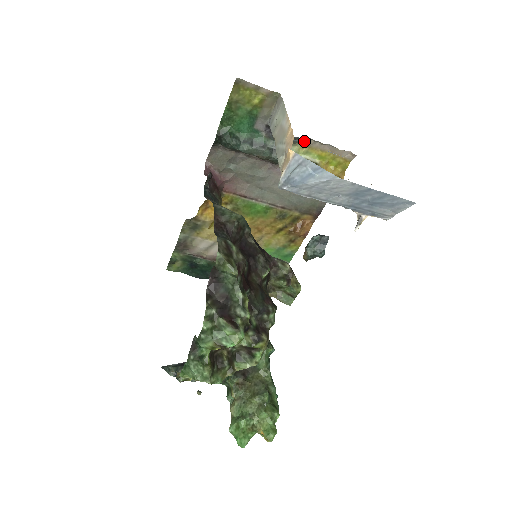
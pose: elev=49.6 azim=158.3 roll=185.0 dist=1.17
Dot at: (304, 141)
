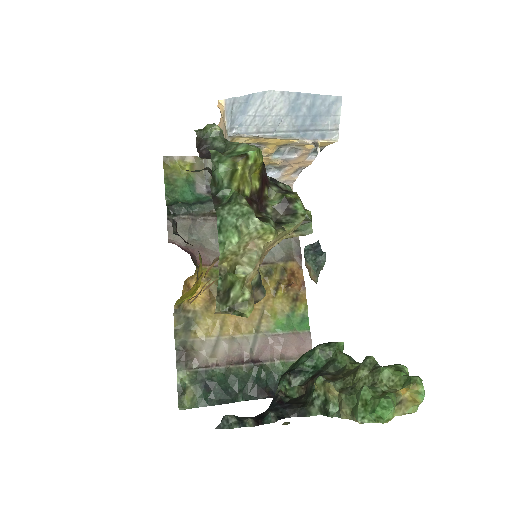
Dot at: occluded
